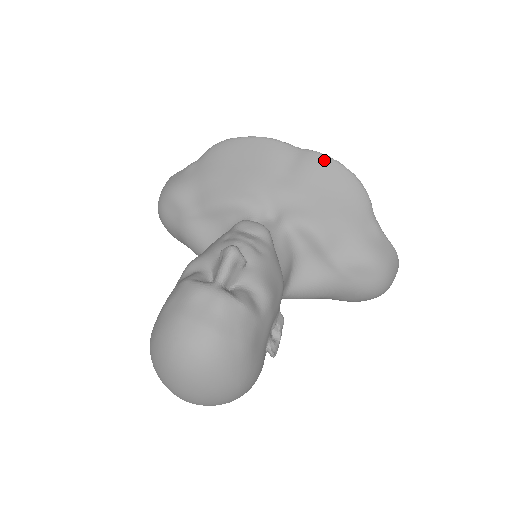
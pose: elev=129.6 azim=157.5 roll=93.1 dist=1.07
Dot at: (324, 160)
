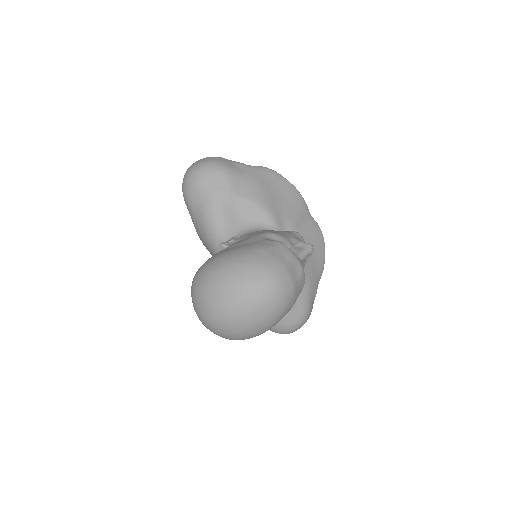
Dot at: (320, 233)
